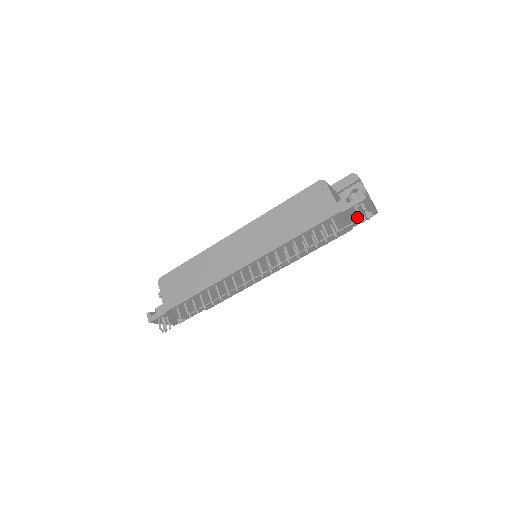
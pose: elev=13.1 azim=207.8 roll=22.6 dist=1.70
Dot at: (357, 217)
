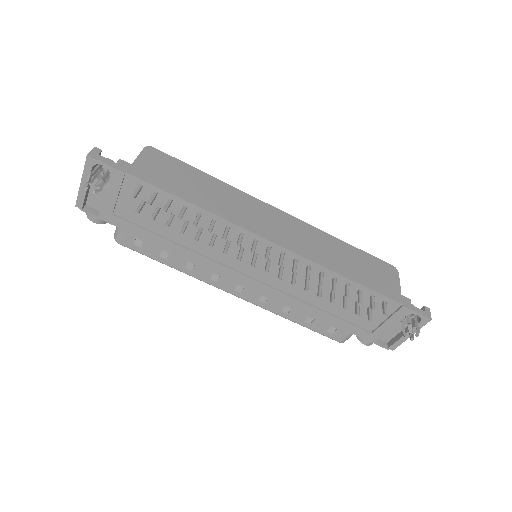
Dot at: (409, 325)
